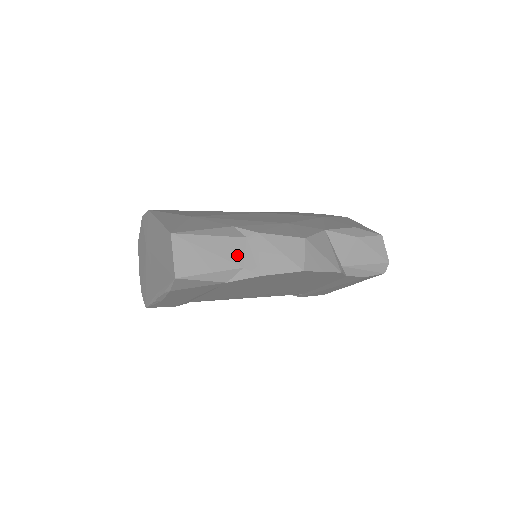
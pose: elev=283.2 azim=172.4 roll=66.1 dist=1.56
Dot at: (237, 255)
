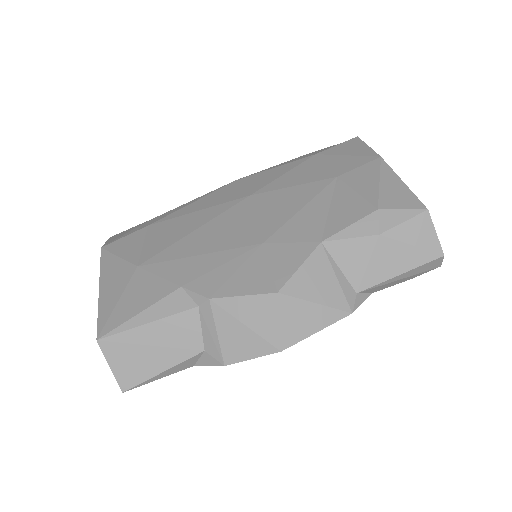
Dot at: (191, 337)
